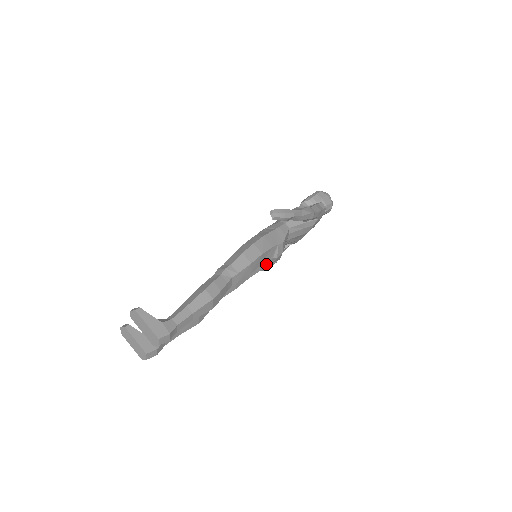
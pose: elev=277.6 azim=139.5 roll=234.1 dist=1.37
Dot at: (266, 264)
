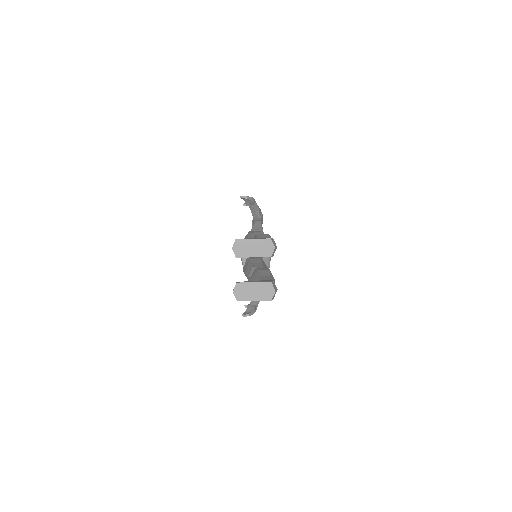
Dot at: occluded
